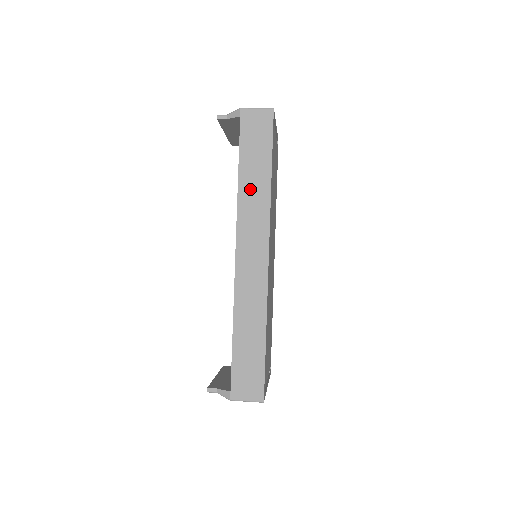
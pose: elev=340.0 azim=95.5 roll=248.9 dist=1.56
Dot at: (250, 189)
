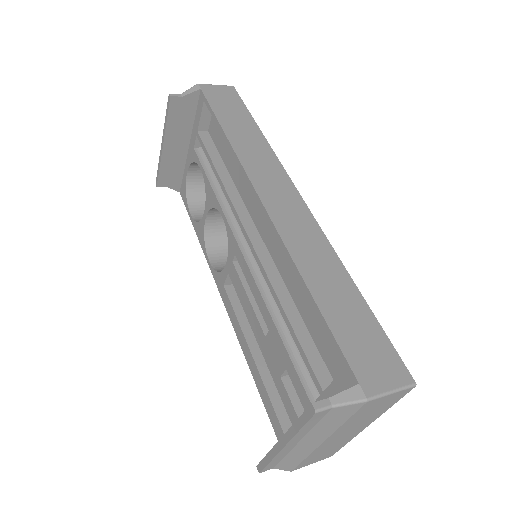
Dot at: (244, 141)
